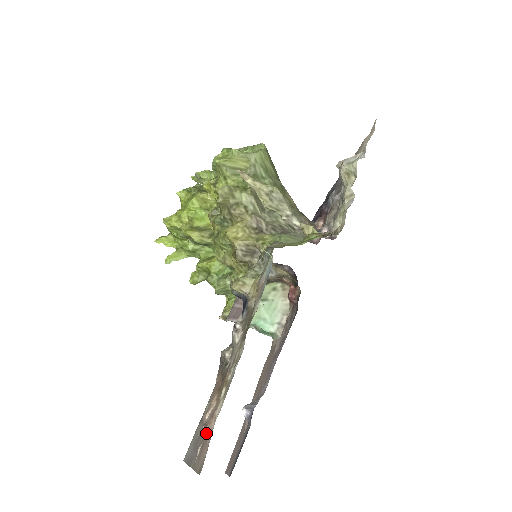
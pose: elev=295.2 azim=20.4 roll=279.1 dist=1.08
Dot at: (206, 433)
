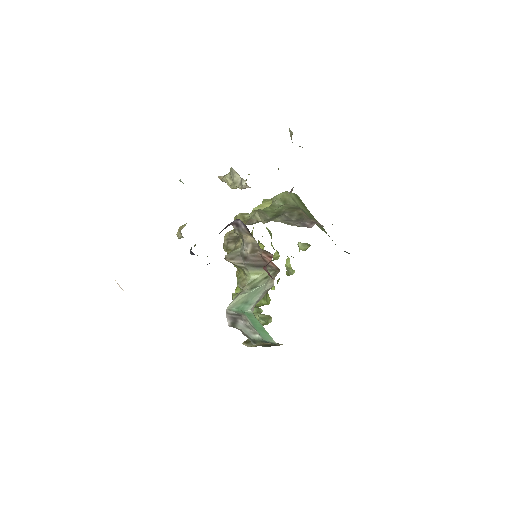
Dot at: occluded
